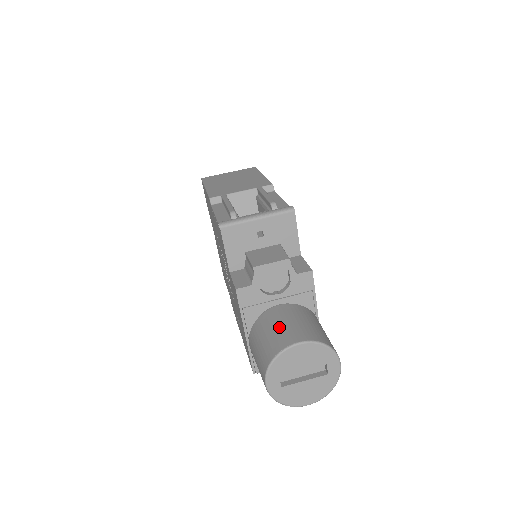
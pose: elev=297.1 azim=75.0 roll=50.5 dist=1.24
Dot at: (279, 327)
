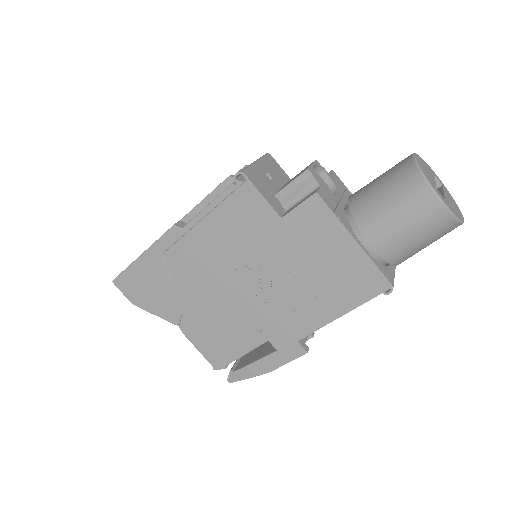
Dot at: (381, 179)
